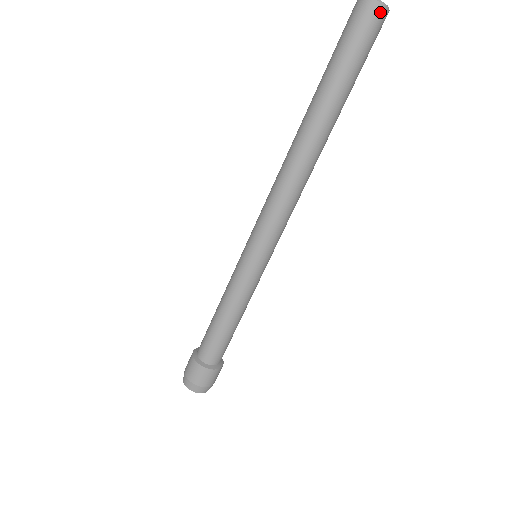
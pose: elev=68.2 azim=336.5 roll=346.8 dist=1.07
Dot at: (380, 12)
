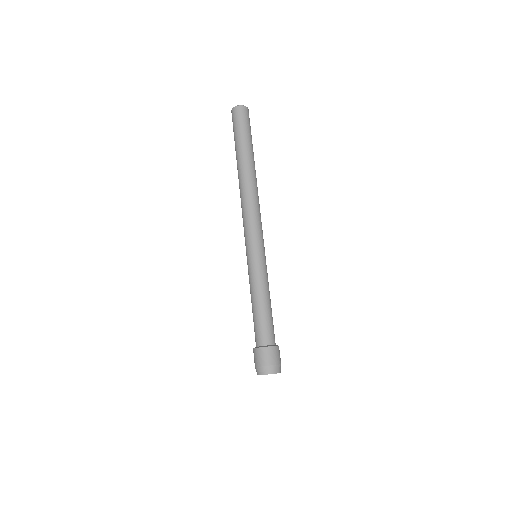
Dot at: (243, 109)
